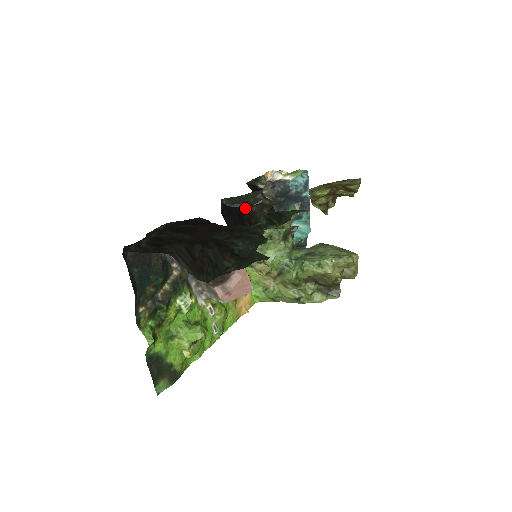
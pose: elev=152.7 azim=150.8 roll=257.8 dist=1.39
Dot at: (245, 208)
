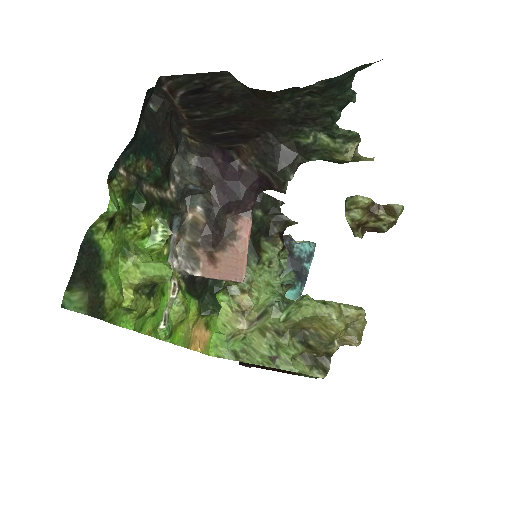
Dot at: (259, 210)
